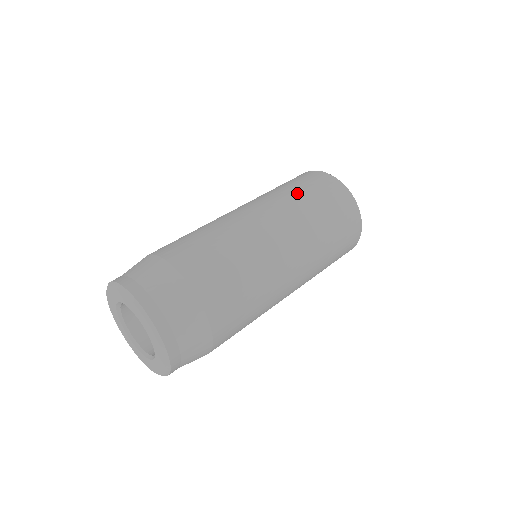
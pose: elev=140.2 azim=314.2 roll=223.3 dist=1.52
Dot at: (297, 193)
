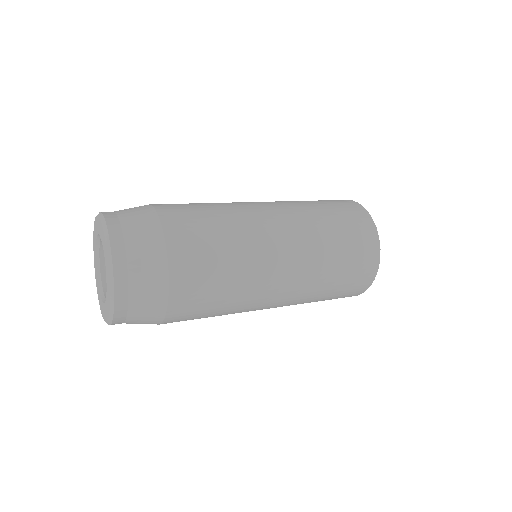
Dot at: occluded
